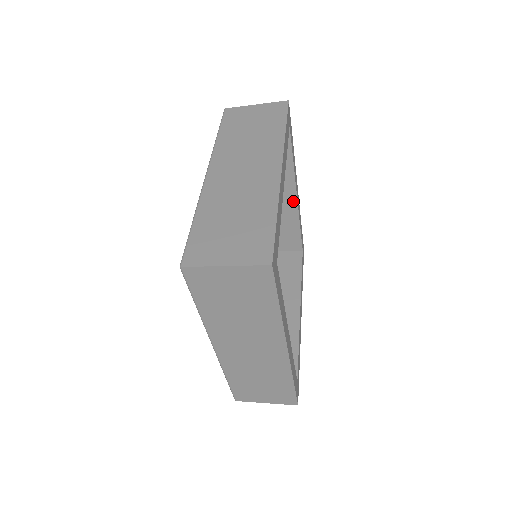
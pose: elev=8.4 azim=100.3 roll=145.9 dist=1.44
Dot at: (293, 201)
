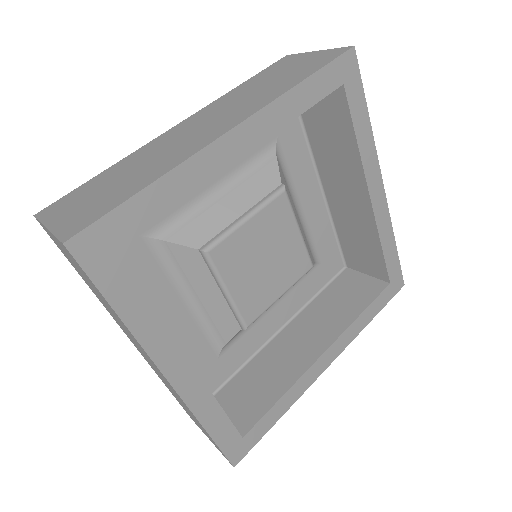
Dot at: (367, 205)
